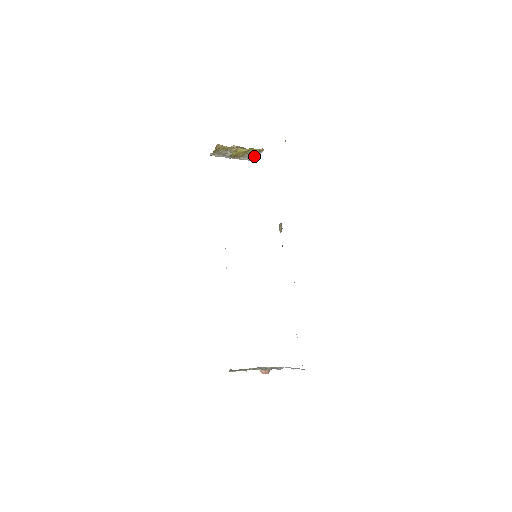
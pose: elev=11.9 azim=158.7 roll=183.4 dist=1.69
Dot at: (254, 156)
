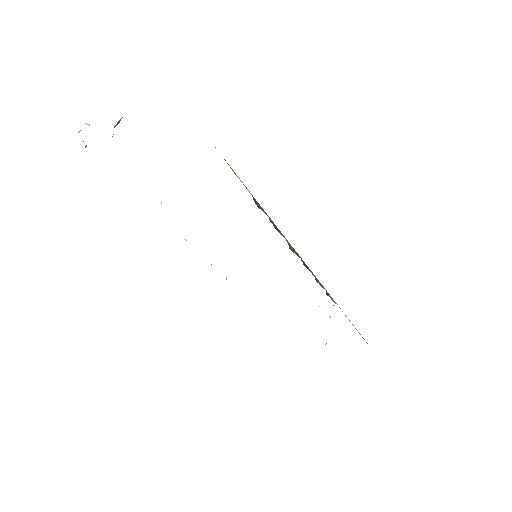
Dot at: occluded
